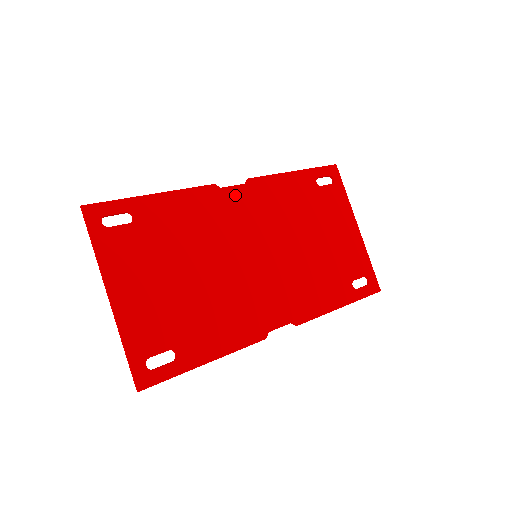
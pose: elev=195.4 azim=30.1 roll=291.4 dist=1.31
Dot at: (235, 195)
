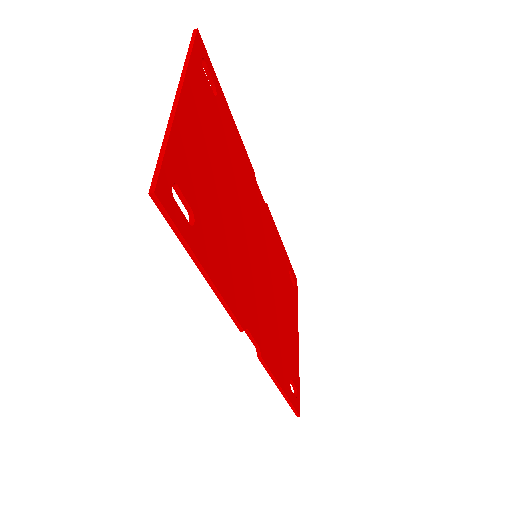
Dot at: (260, 198)
